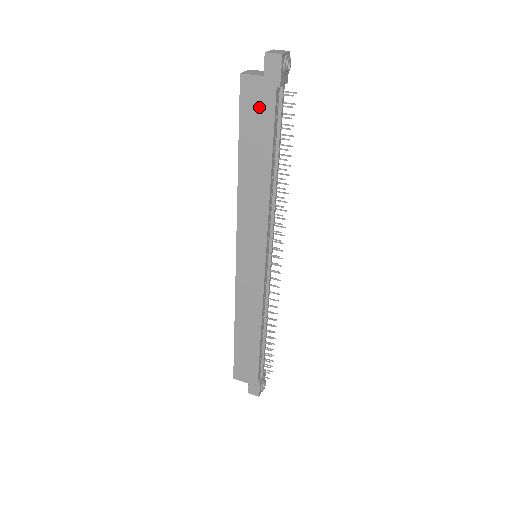
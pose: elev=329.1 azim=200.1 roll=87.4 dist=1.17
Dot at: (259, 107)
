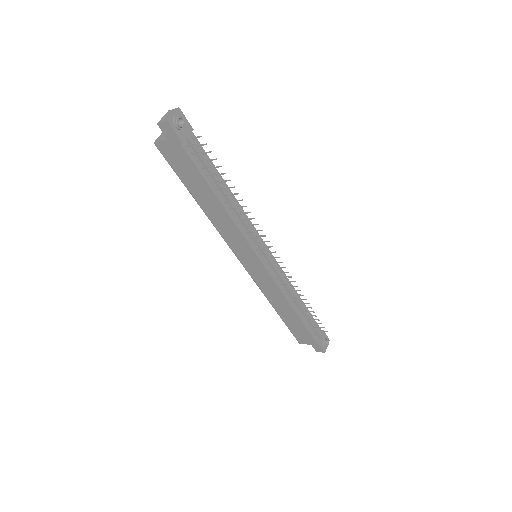
Dot at: (180, 160)
